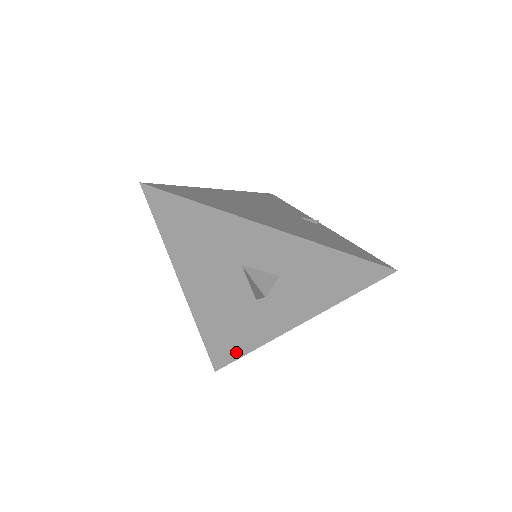
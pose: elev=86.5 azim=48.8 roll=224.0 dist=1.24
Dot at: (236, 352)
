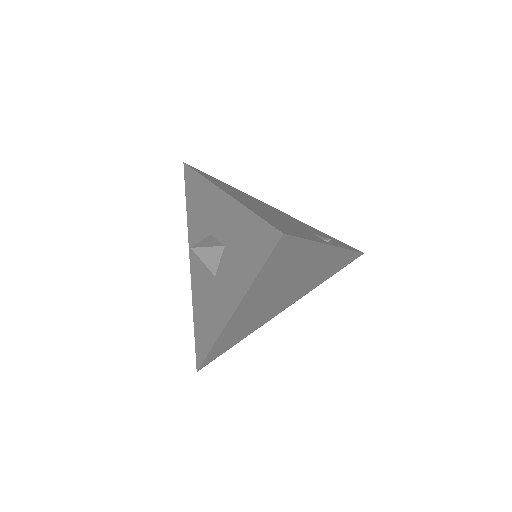
Dot at: (206, 347)
